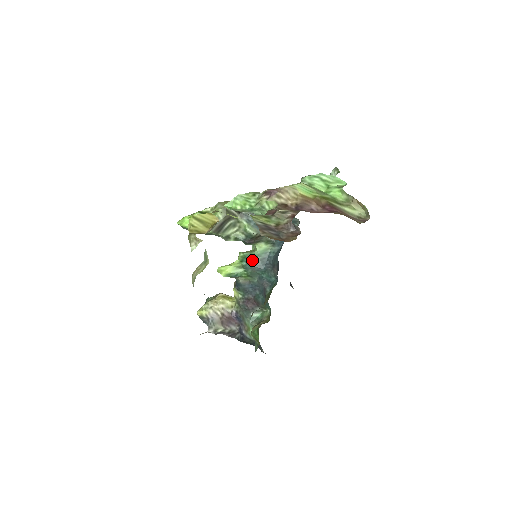
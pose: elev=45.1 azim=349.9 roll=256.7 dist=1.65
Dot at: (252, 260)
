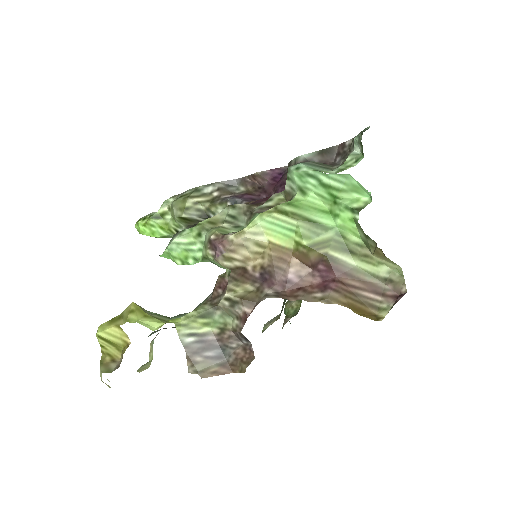
Dot at: occluded
